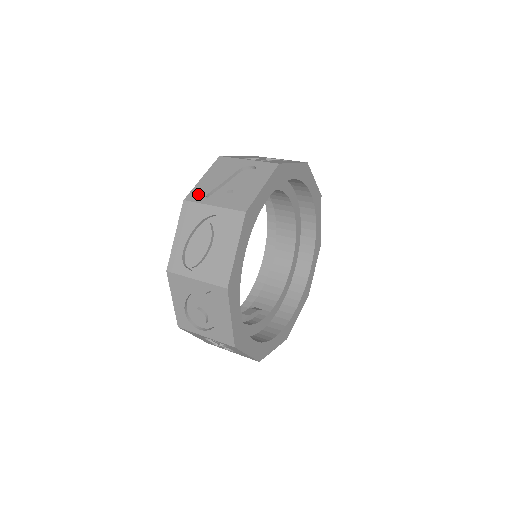
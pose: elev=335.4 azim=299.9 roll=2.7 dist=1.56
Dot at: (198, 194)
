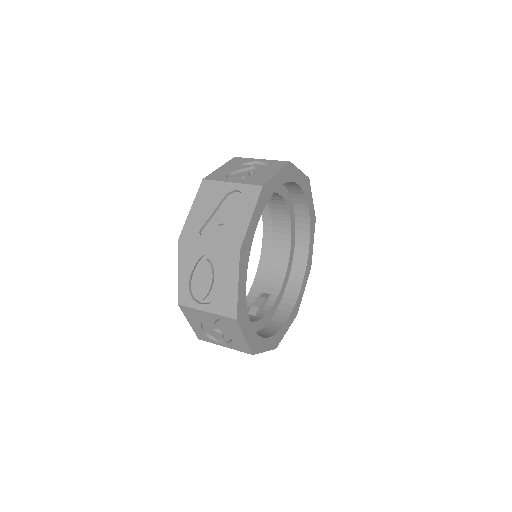
Dot at: (191, 231)
